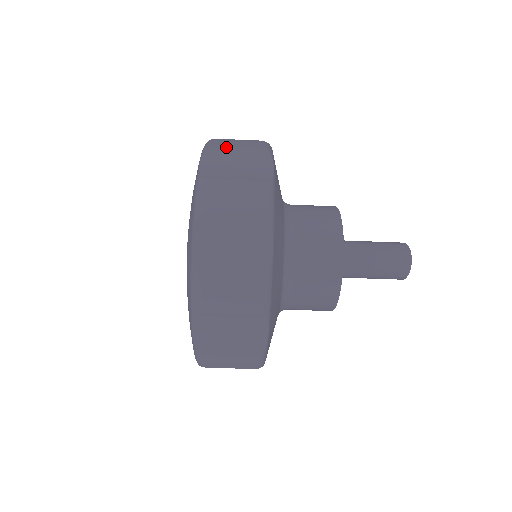
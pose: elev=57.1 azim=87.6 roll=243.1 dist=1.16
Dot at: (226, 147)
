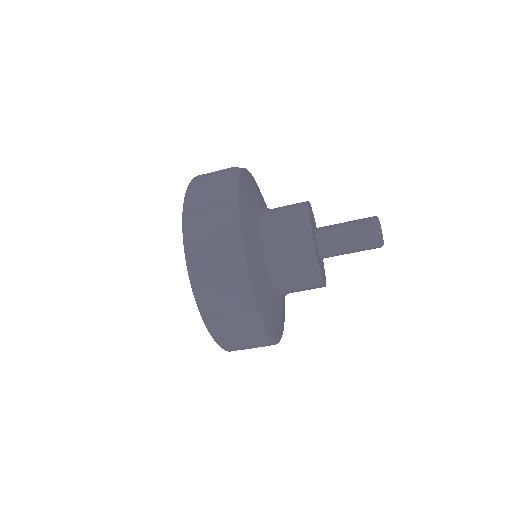
Dot at: (200, 240)
